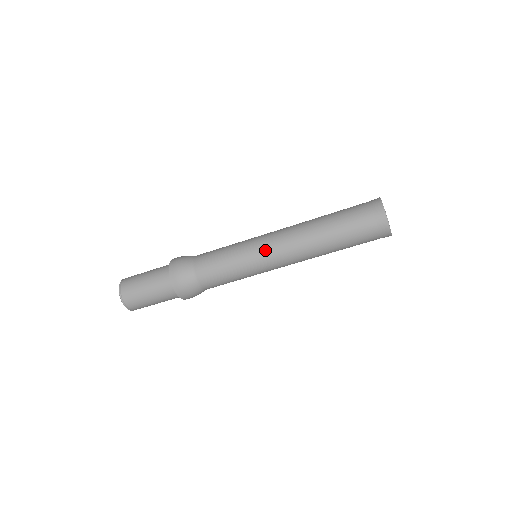
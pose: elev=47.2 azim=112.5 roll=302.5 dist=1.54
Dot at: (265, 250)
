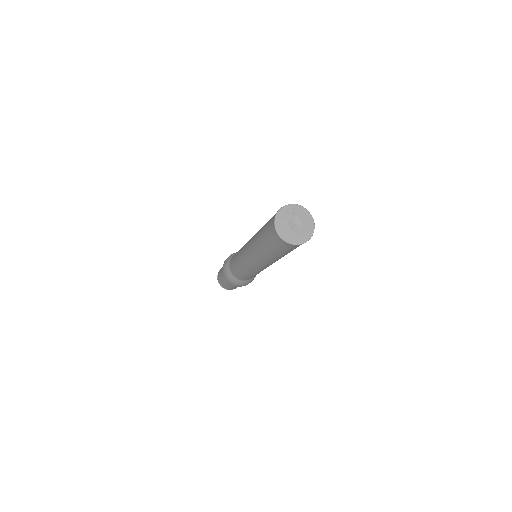
Dot at: (244, 257)
